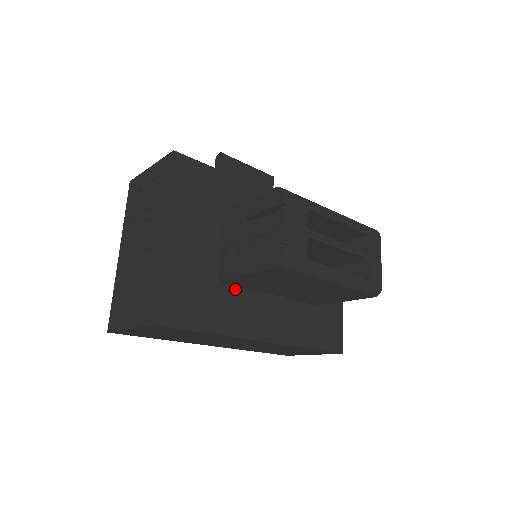
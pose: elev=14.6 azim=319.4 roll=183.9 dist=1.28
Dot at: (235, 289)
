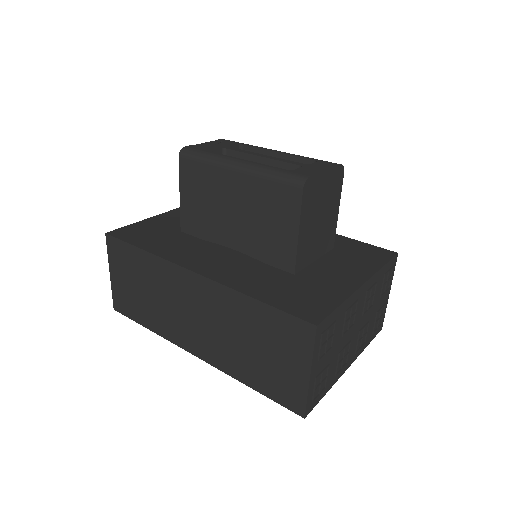
Dot at: (197, 242)
